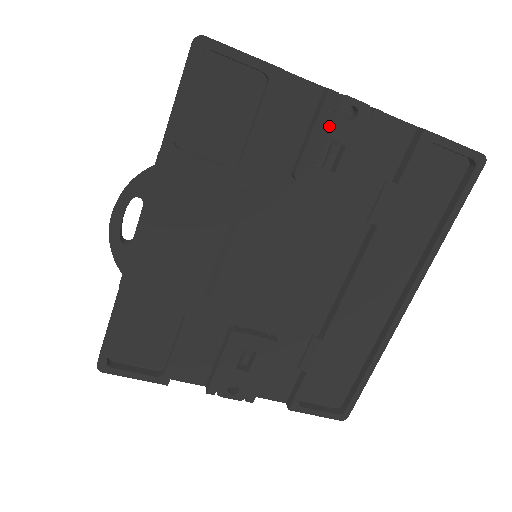
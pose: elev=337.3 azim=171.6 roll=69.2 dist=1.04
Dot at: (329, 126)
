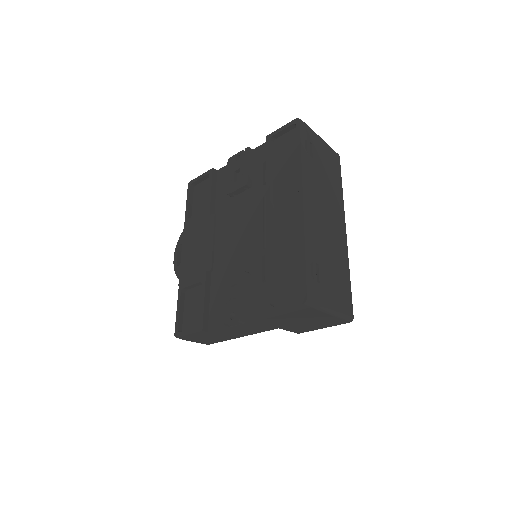
Dot at: (232, 168)
